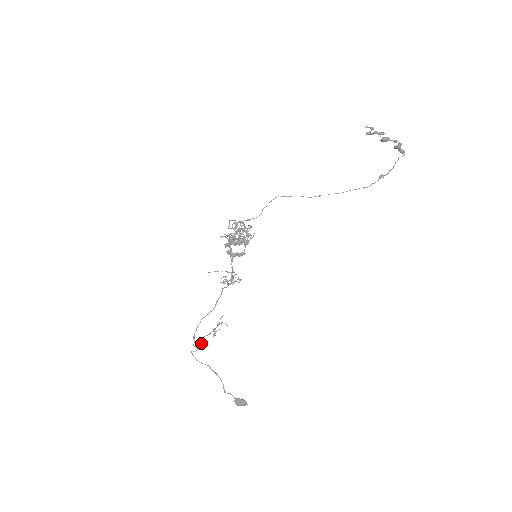
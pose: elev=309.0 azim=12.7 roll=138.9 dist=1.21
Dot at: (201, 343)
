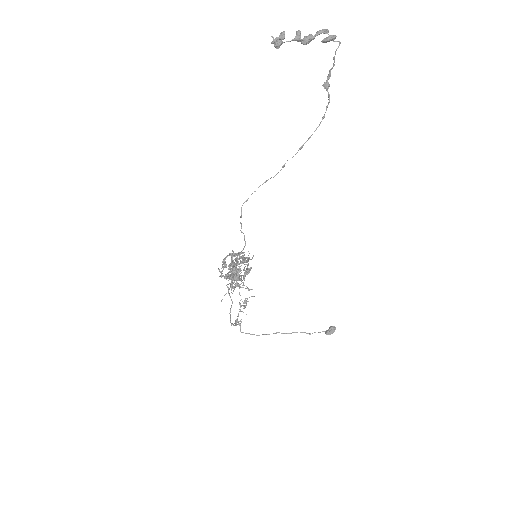
Dot at: (240, 321)
